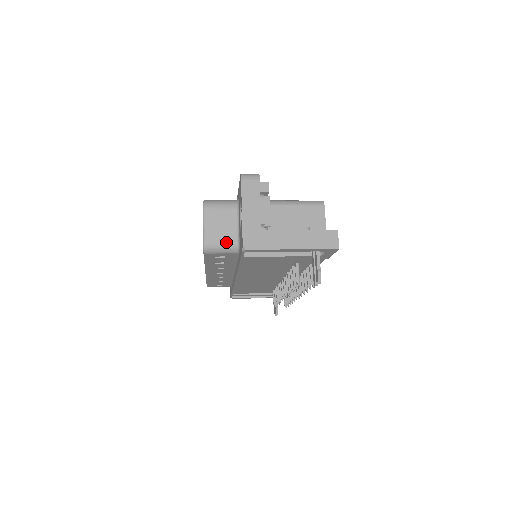
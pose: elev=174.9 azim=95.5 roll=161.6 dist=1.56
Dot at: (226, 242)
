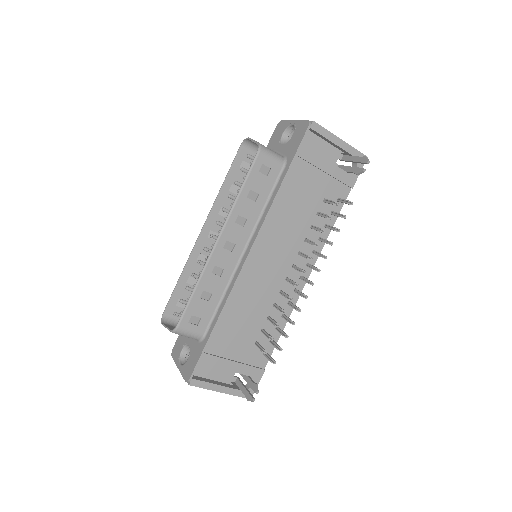
Dot at: (275, 152)
